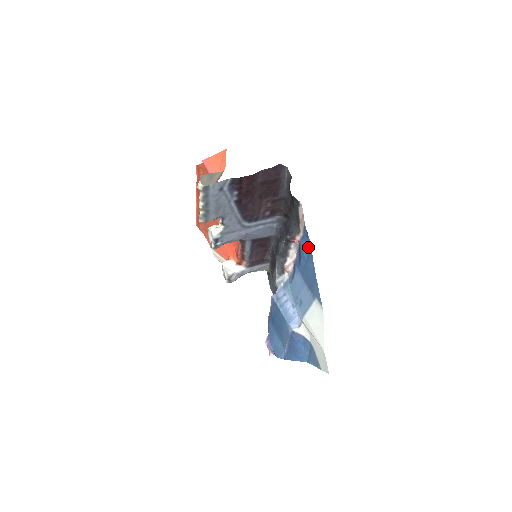
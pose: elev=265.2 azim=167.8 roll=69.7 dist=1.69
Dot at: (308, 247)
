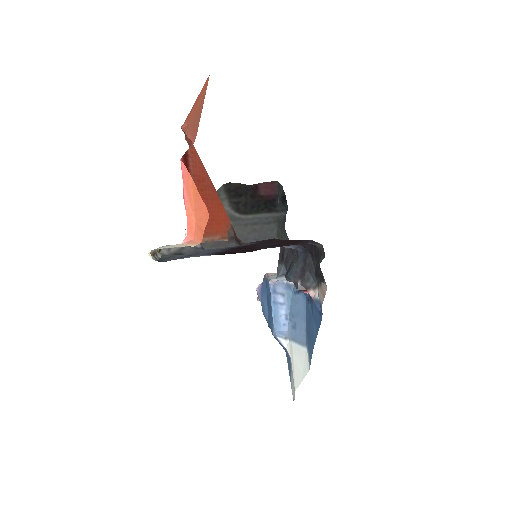
Dot at: (318, 317)
